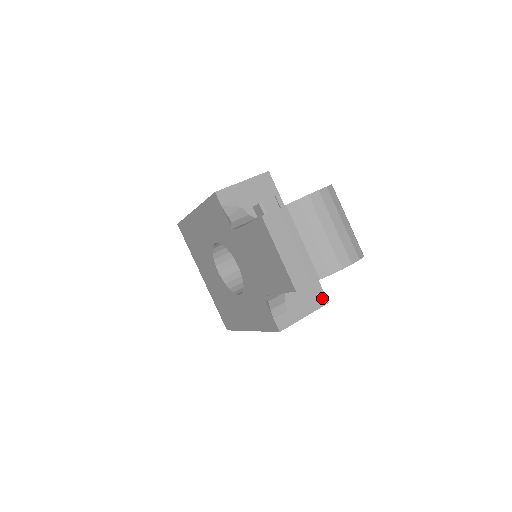
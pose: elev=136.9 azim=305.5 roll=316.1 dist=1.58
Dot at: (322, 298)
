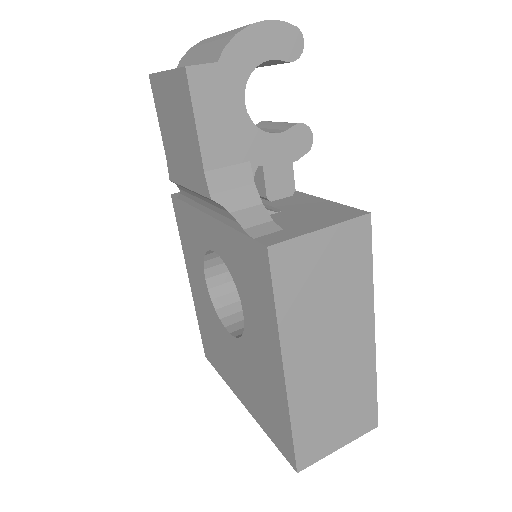
Dot at: (354, 212)
